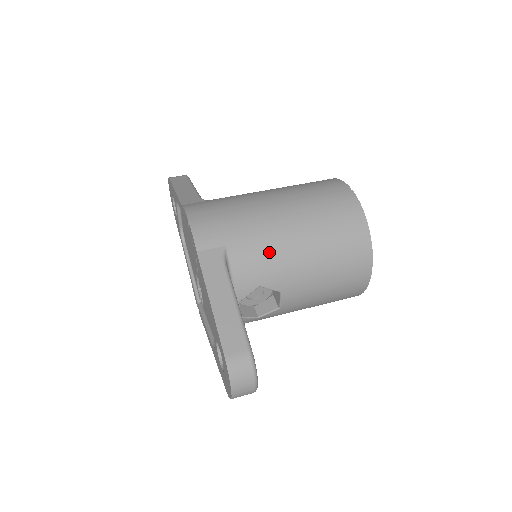
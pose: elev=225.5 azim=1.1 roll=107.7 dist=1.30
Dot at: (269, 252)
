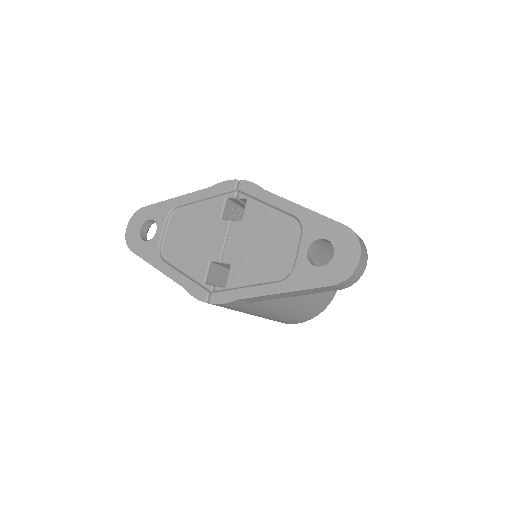
Dot at: occluded
